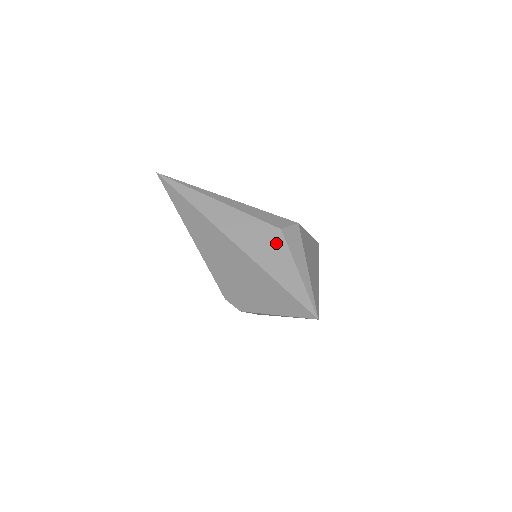
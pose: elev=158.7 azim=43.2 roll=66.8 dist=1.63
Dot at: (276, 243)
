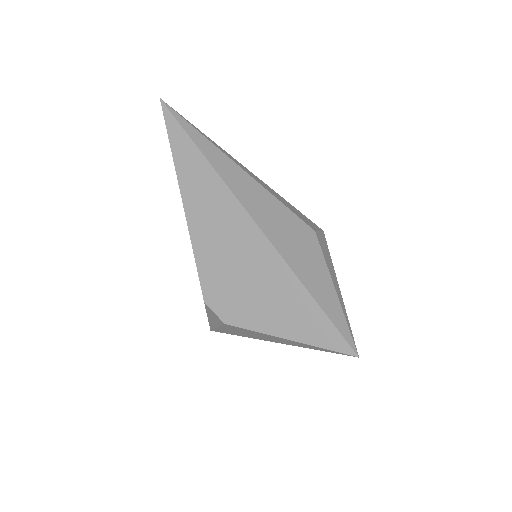
Dot at: (310, 247)
